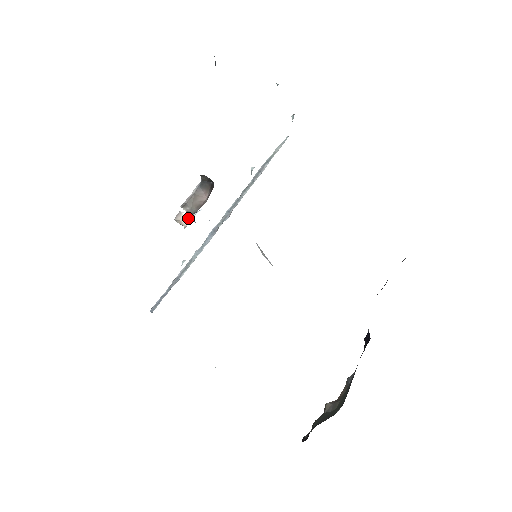
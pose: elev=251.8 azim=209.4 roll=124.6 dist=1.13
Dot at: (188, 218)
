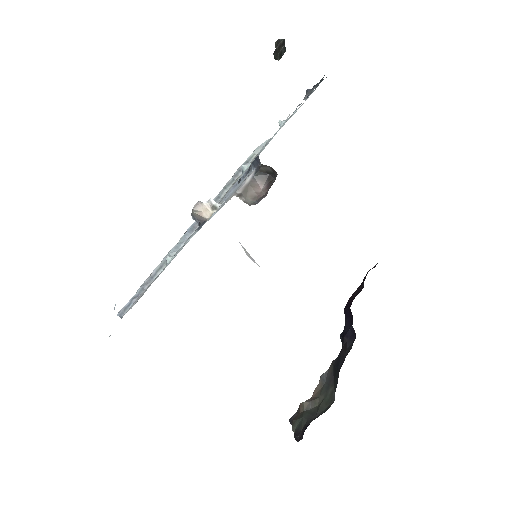
Dot at: (210, 209)
